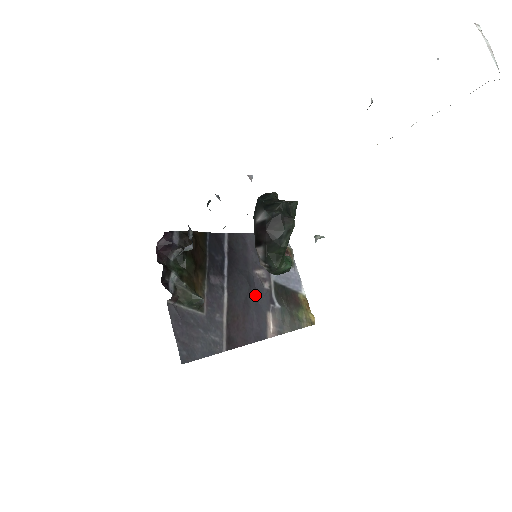
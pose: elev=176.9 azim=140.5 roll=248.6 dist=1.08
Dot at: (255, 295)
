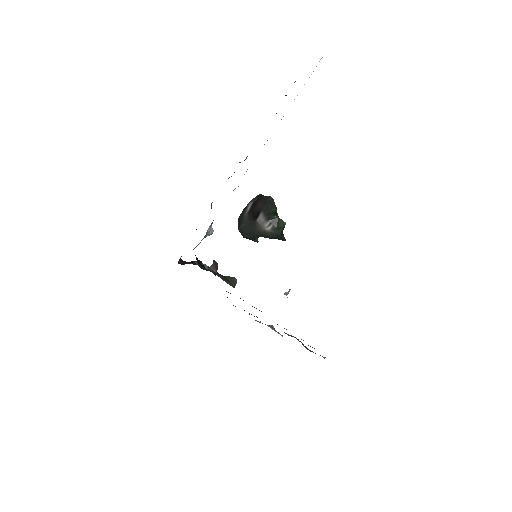
Dot at: occluded
